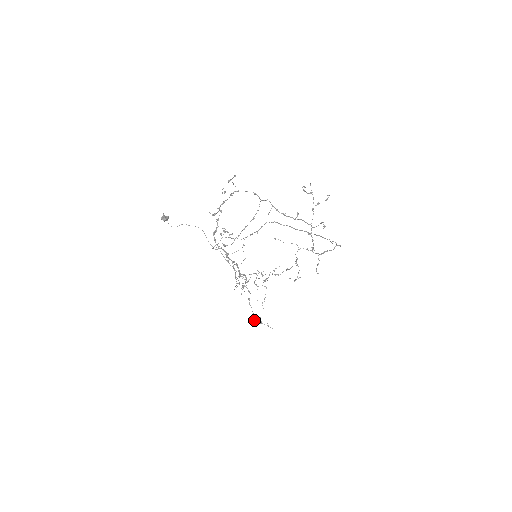
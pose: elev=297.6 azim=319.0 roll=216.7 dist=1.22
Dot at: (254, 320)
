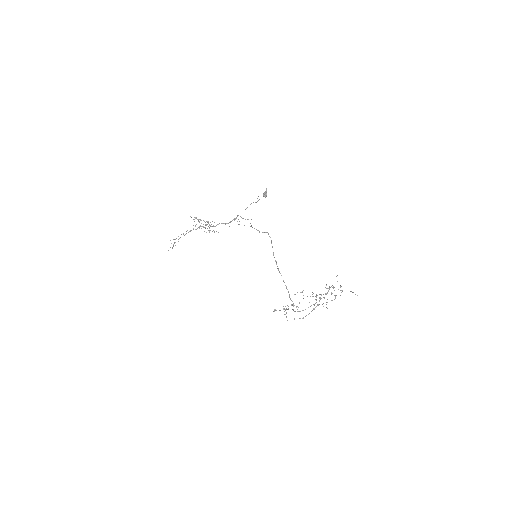
Dot at: occluded
